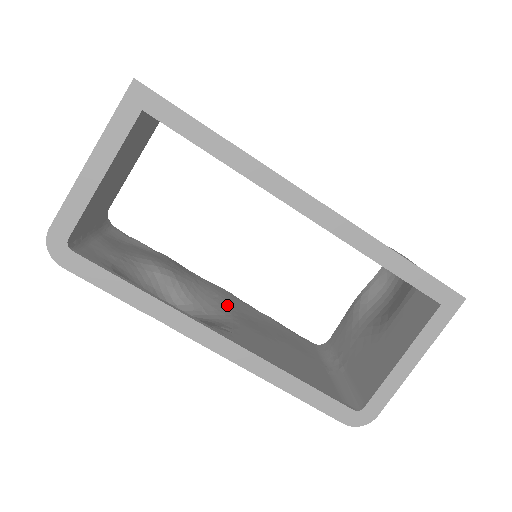
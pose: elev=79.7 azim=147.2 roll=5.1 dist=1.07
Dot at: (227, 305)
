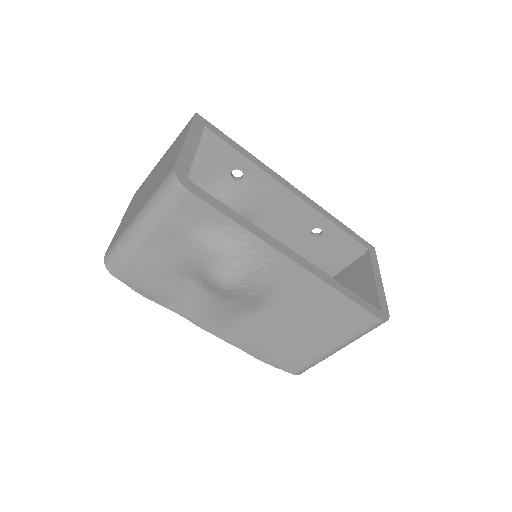
Dot at: occluded
